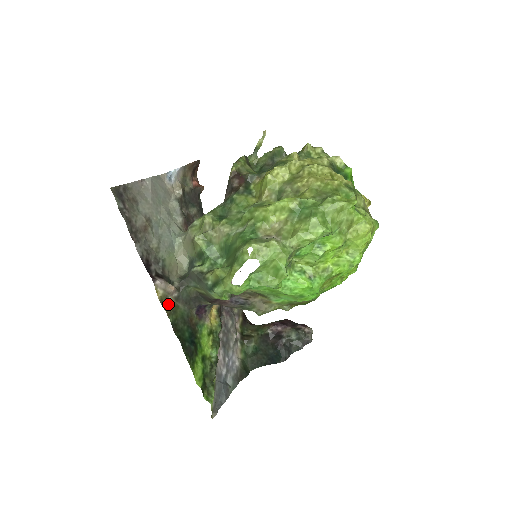
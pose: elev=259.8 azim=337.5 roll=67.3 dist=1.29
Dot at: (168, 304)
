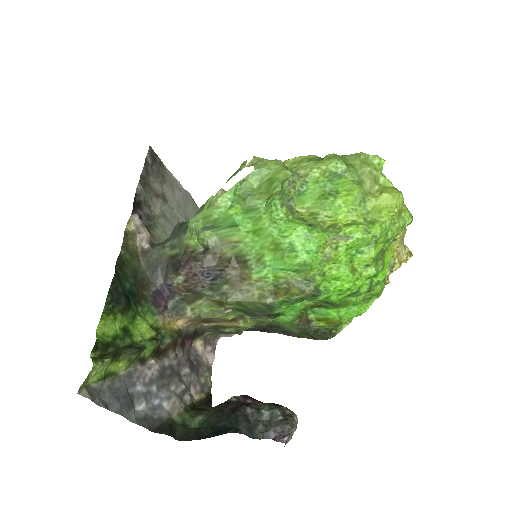
Dot at: (131, 244)
